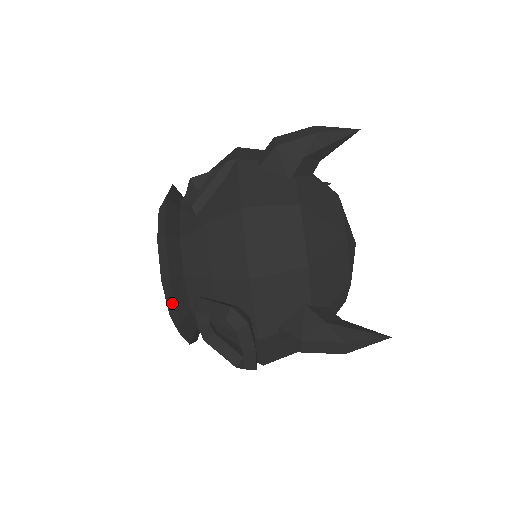
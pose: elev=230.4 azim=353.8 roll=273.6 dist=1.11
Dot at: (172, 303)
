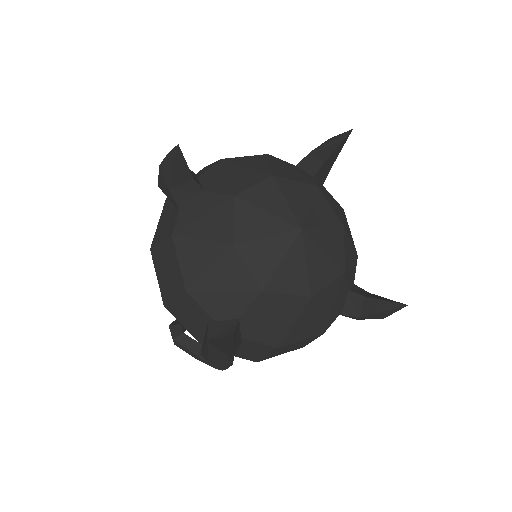
Dot at: occluded
